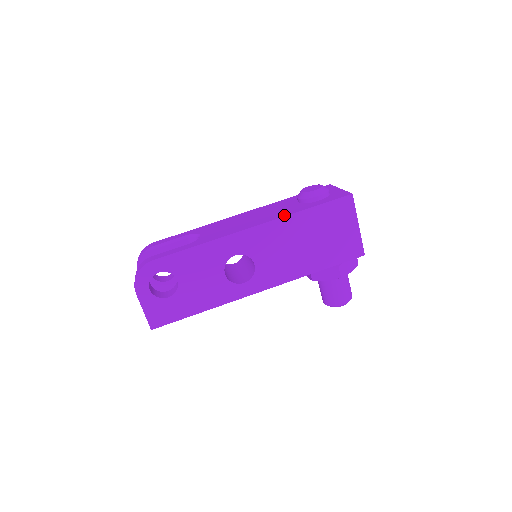
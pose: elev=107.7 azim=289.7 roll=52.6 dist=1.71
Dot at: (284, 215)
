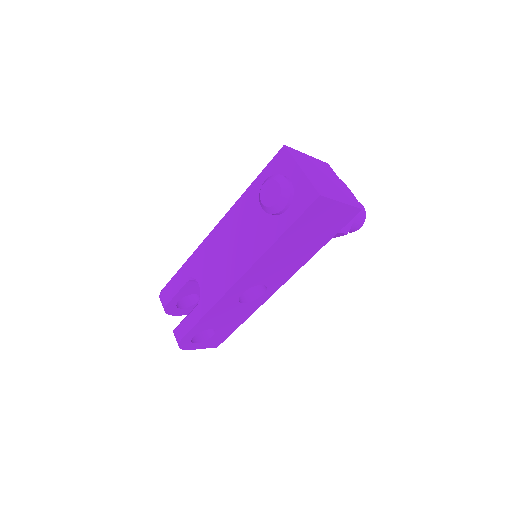
Dot at: (262, 251)
